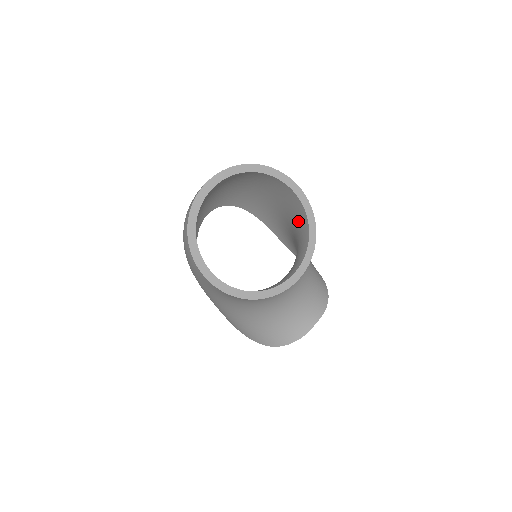
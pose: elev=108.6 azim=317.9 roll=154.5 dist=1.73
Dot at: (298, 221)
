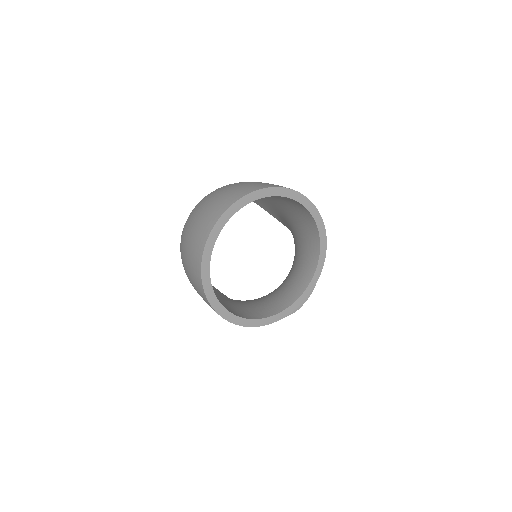
Dot at: (303, 225)
